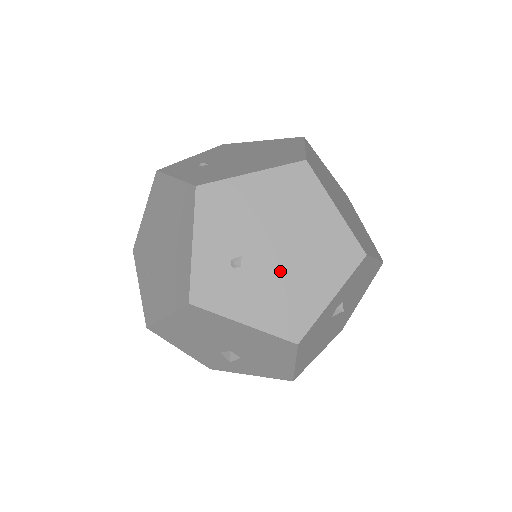
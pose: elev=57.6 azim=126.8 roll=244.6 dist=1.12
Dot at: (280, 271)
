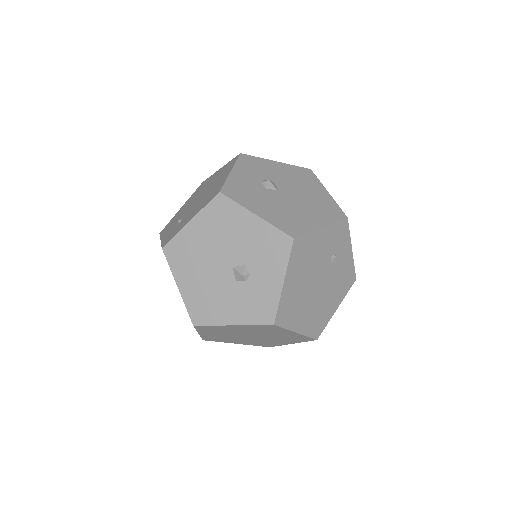
Dot at: occluded
